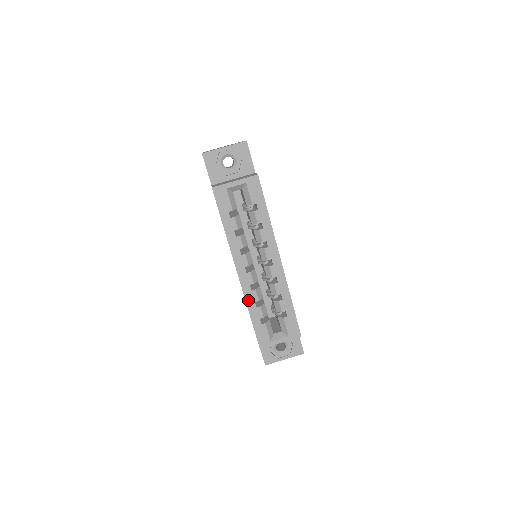
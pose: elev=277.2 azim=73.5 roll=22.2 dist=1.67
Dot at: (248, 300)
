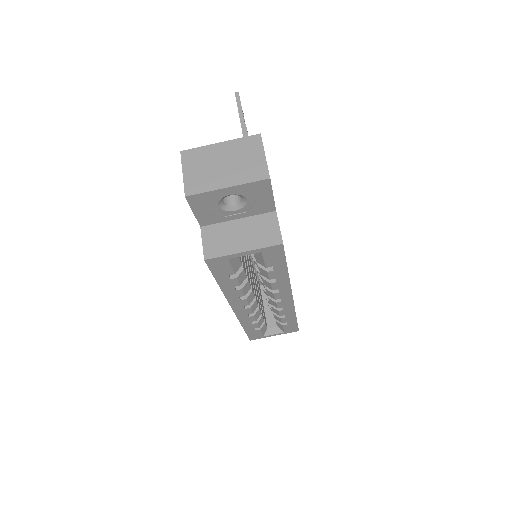
Dot at: (243, 322)
